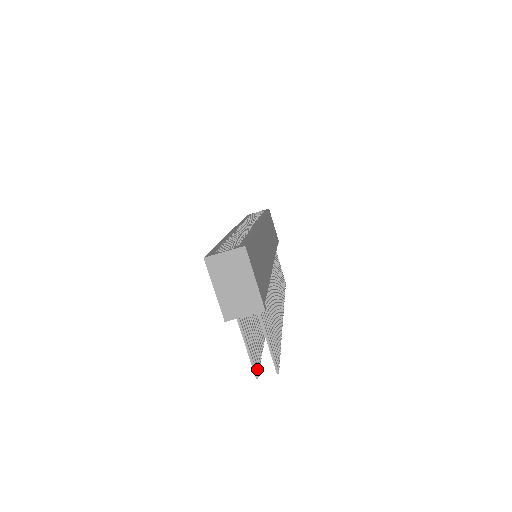
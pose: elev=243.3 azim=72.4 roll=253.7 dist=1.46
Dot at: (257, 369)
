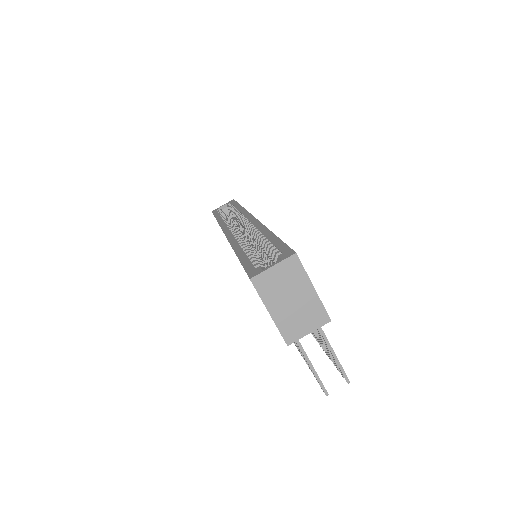
Dot at: occluded
